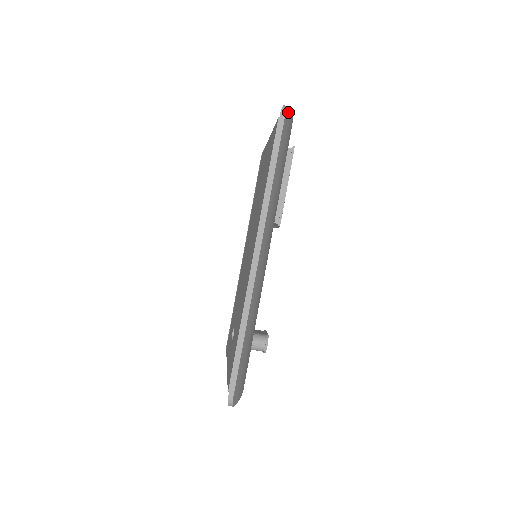
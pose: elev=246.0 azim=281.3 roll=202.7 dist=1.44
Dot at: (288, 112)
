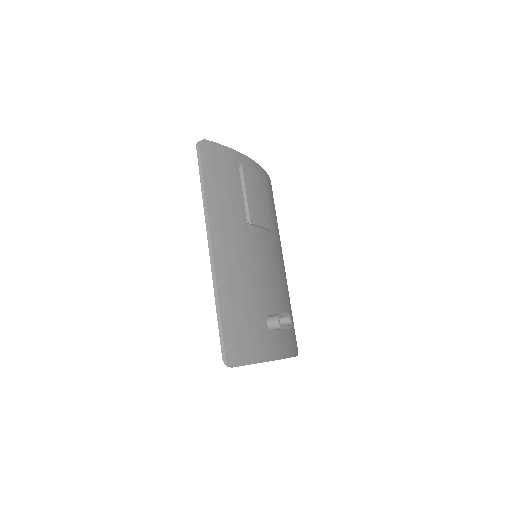
Dot at: (205, 143)
